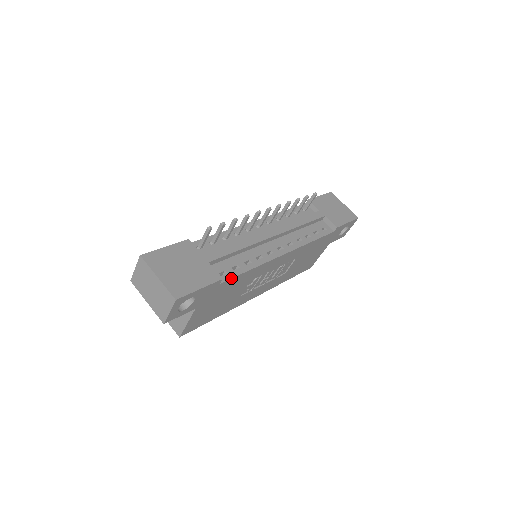
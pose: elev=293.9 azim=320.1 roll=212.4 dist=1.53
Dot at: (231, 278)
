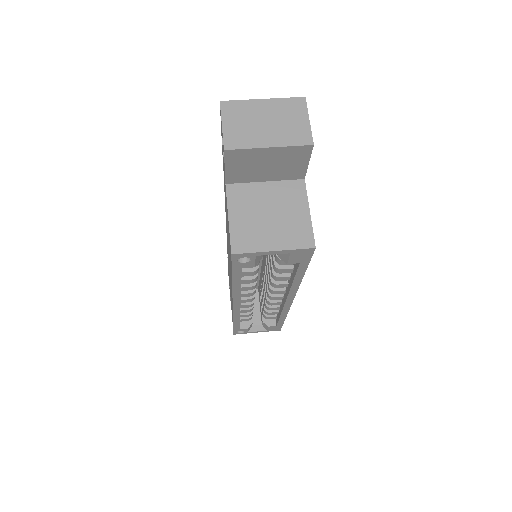
Dot at: occluded
